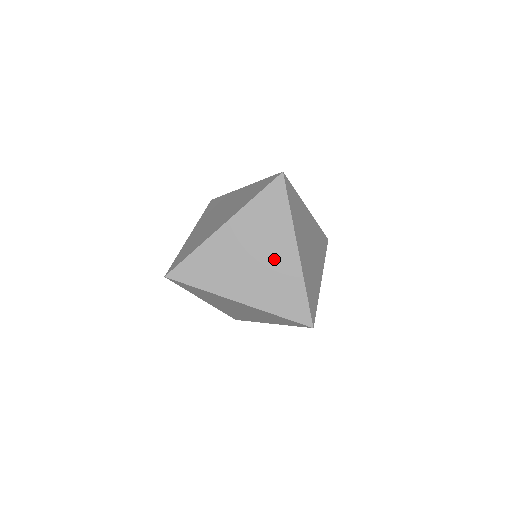
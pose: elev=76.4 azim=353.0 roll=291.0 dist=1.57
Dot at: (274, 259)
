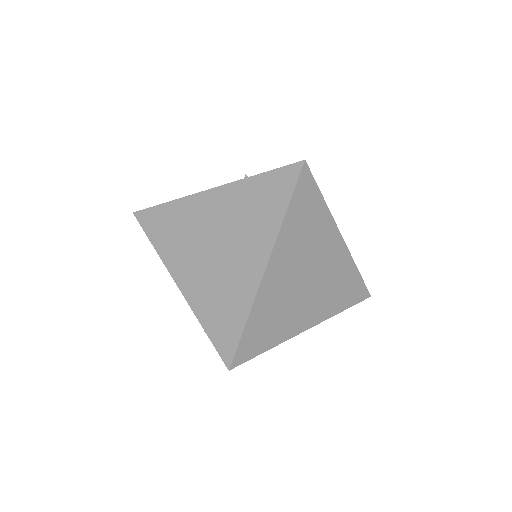
Dot at: (325, 263)
